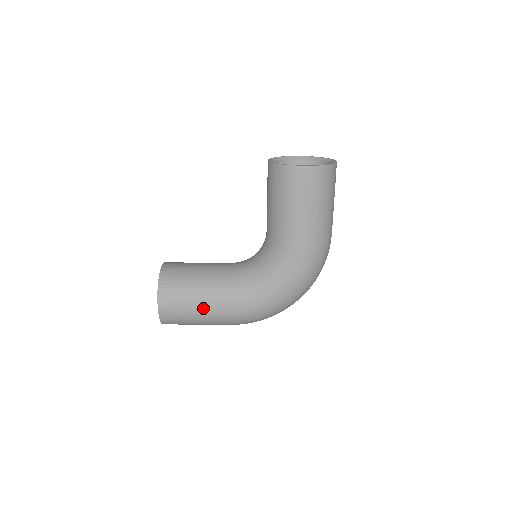
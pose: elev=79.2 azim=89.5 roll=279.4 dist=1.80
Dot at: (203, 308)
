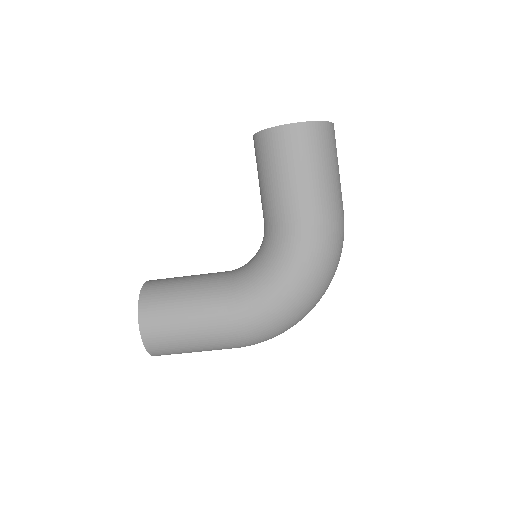
Dot at: (194, 323)
